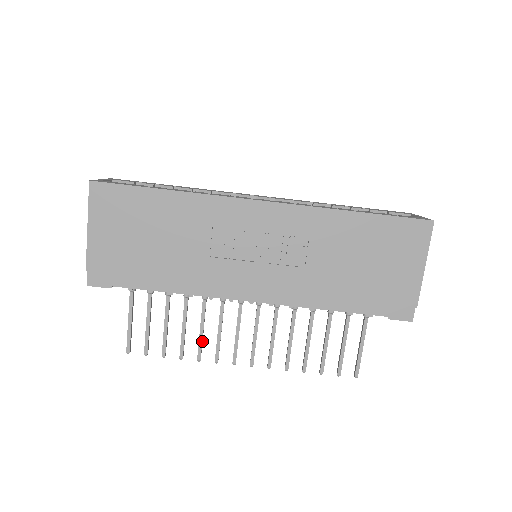
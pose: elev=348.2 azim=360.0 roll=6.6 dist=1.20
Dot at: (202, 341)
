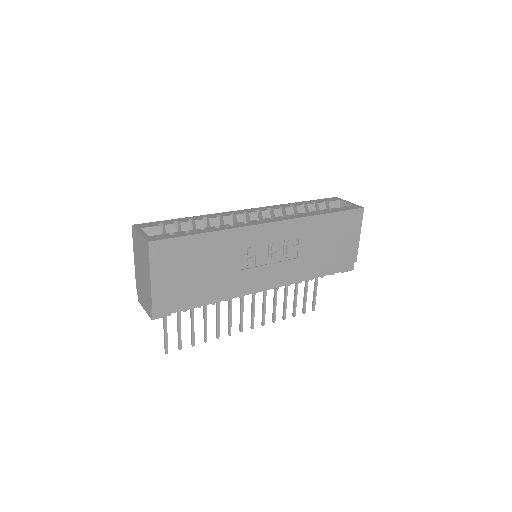
Dot at: (219, 325)
